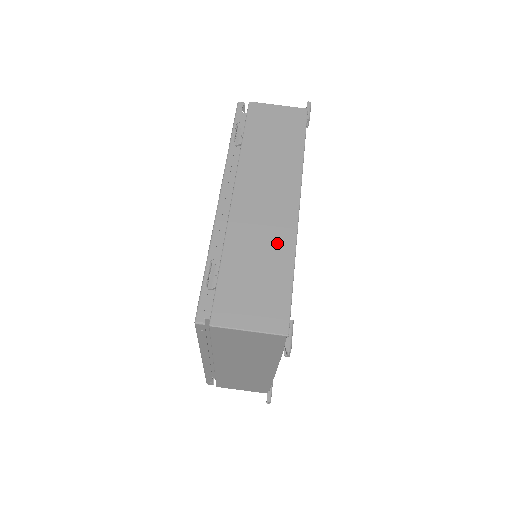
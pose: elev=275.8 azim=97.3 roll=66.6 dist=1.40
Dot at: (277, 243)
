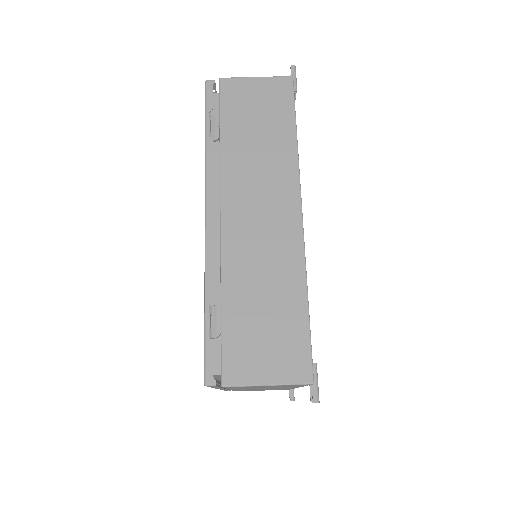
Dot at: (283, 268)
